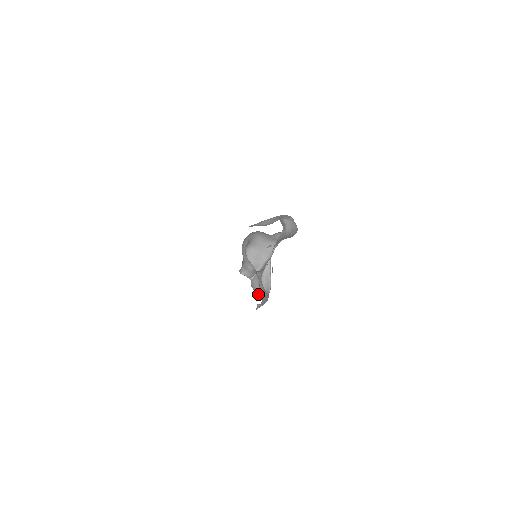
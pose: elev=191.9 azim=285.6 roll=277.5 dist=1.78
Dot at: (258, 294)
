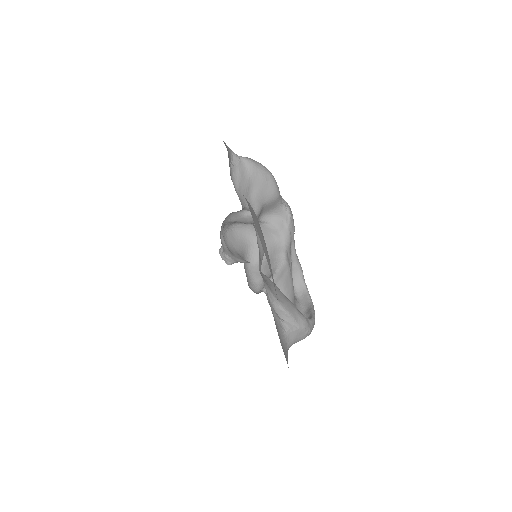
Dot at: occluded
